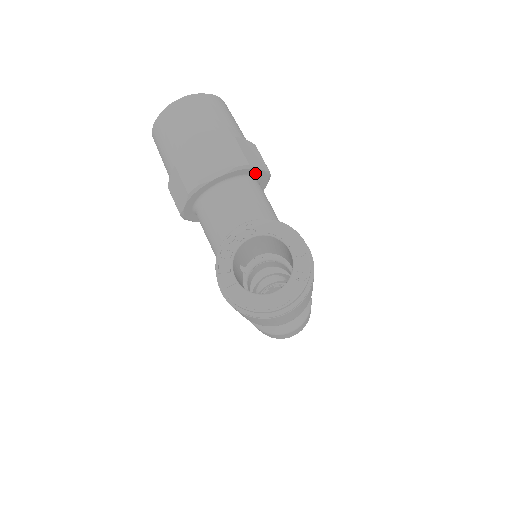
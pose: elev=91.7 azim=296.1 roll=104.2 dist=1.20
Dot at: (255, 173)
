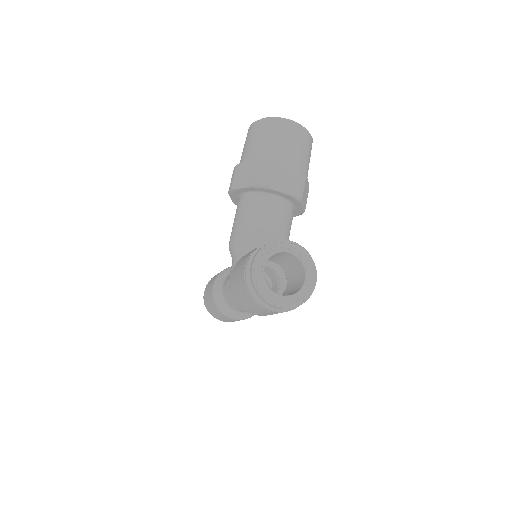
Dot at: (298, 207)
